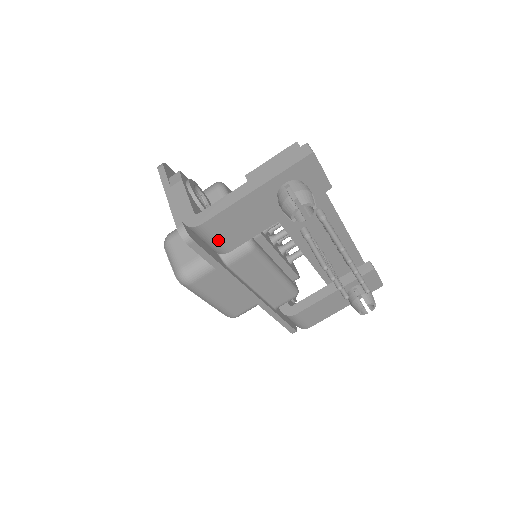
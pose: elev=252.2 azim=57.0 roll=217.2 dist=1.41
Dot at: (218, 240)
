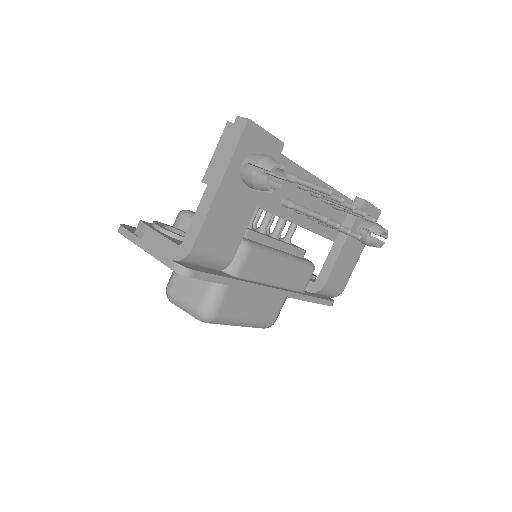
Dot at: (215, 256)
